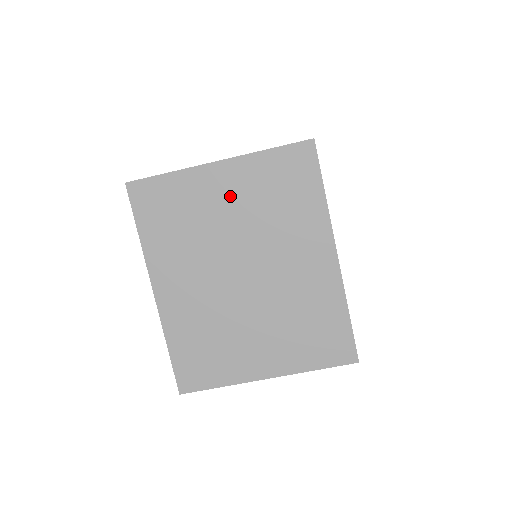
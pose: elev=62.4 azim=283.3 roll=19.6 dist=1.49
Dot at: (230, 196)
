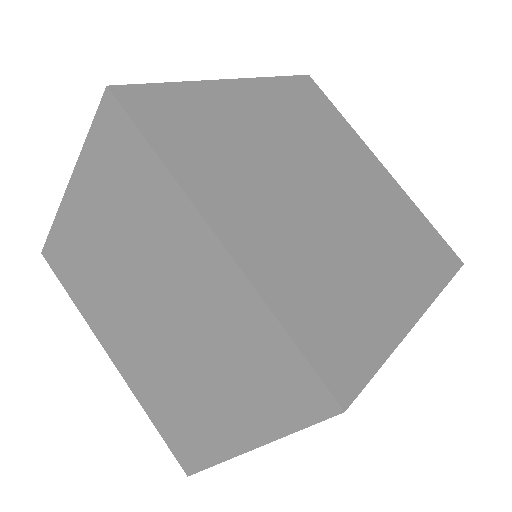
Dot at: (95, 221)
